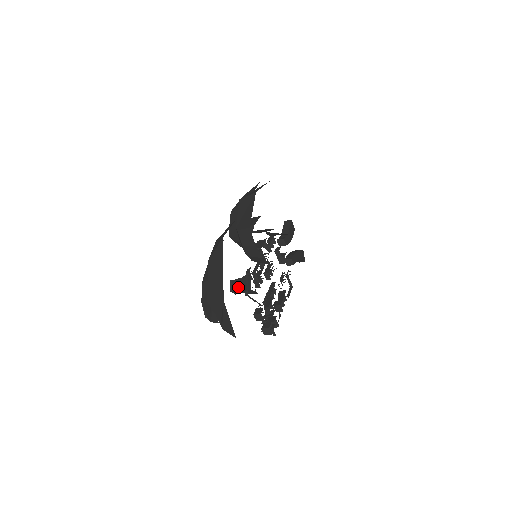
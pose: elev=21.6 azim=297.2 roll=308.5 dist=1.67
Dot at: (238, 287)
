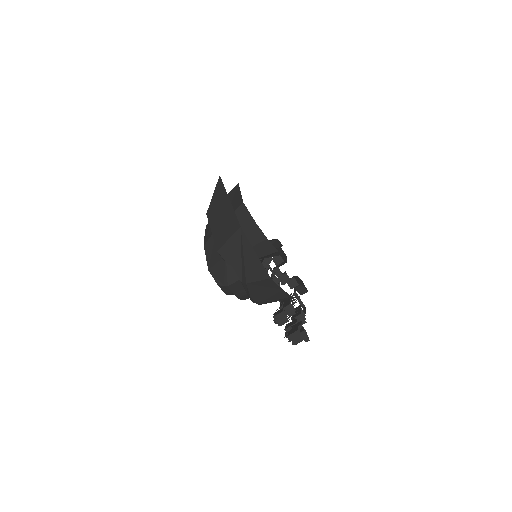
Dot at: occluded
